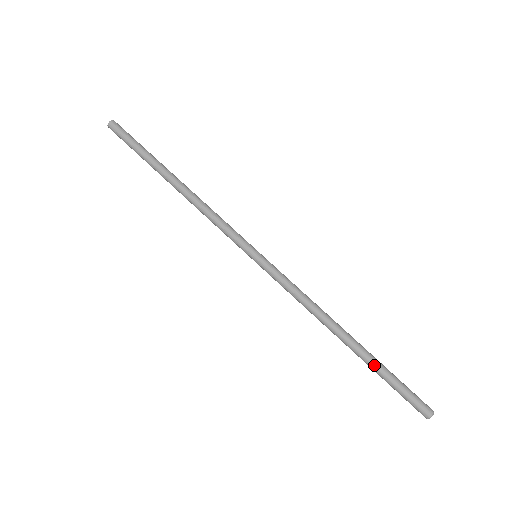
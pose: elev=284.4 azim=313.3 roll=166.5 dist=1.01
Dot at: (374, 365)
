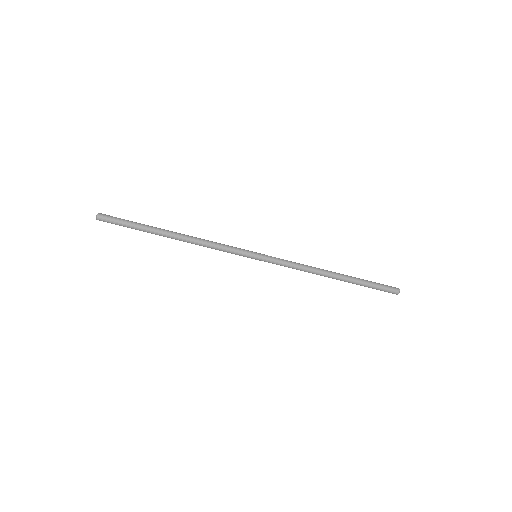
Dot at: (358, 283)
